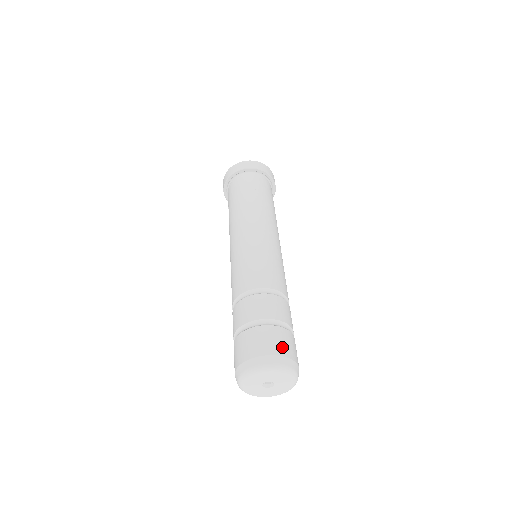
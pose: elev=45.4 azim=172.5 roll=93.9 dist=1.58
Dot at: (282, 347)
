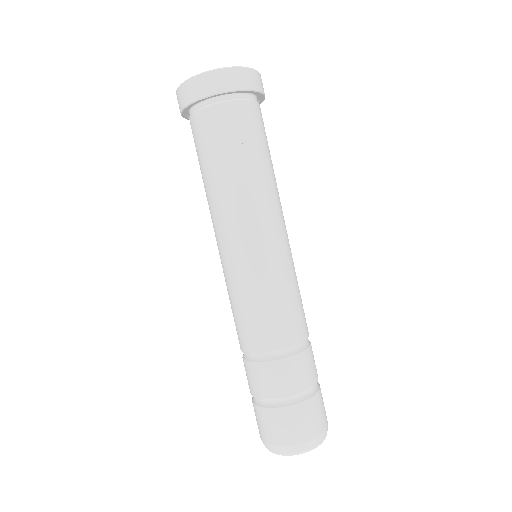
Dot at: (310, 428)
